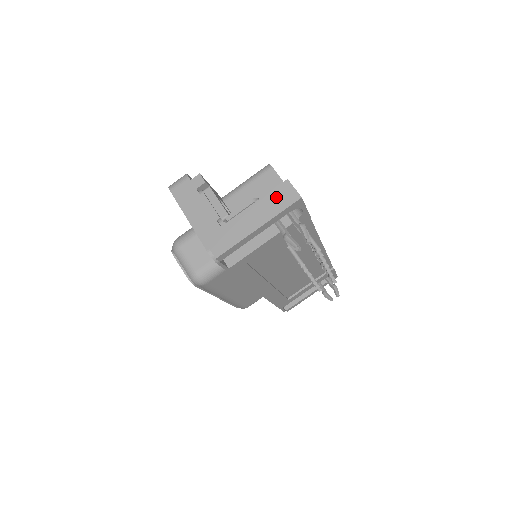
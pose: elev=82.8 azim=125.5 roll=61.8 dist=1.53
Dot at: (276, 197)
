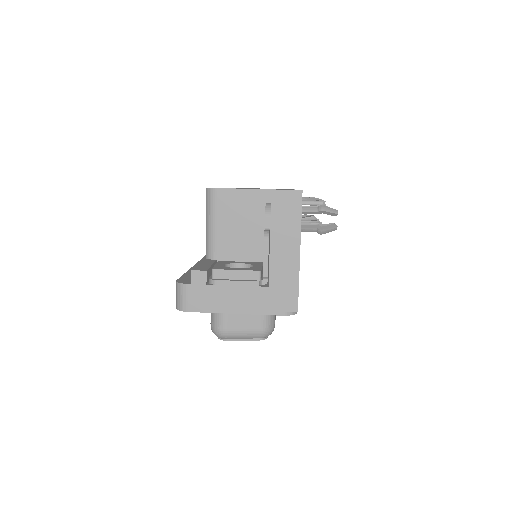
Dot at: (282, 214)
